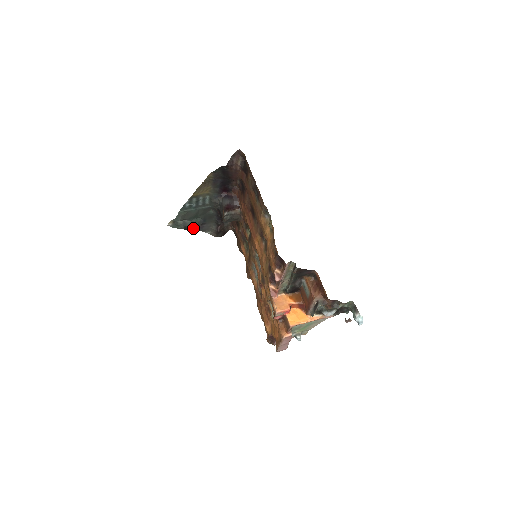
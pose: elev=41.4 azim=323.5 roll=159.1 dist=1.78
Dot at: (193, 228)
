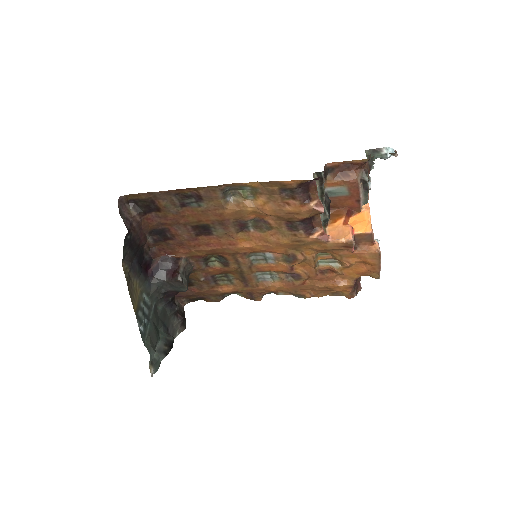
Dot at: (169, 343)
